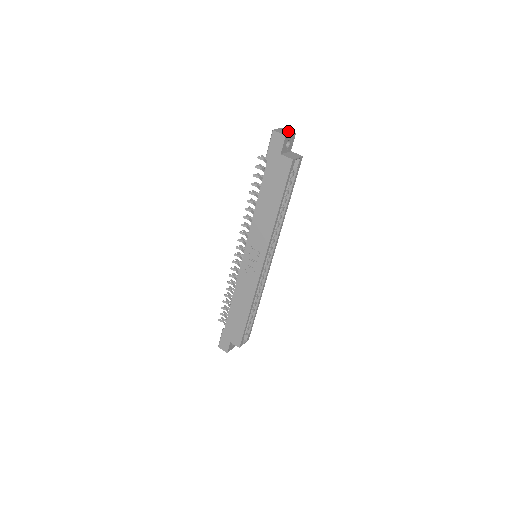
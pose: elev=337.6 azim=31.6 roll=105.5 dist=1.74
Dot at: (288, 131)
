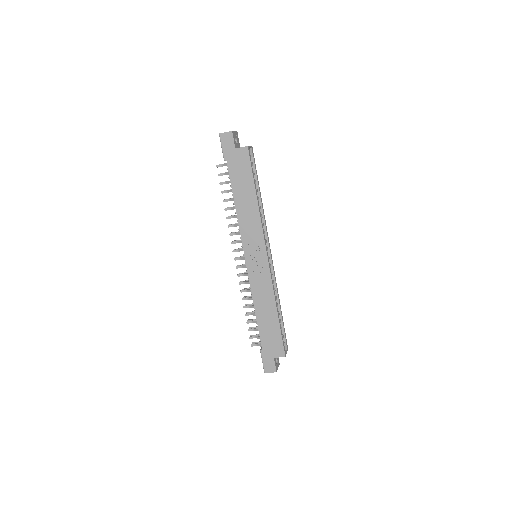
Dot at: occluded
